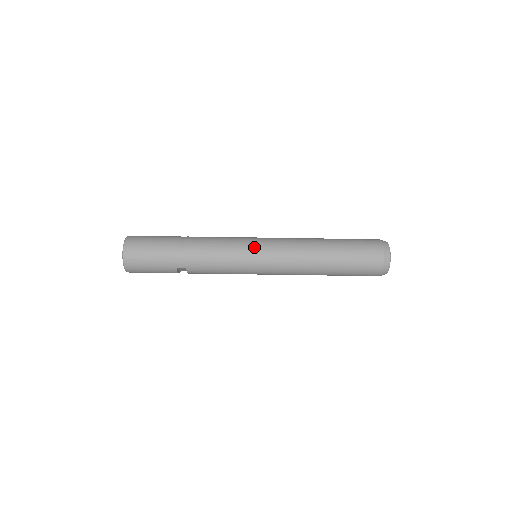
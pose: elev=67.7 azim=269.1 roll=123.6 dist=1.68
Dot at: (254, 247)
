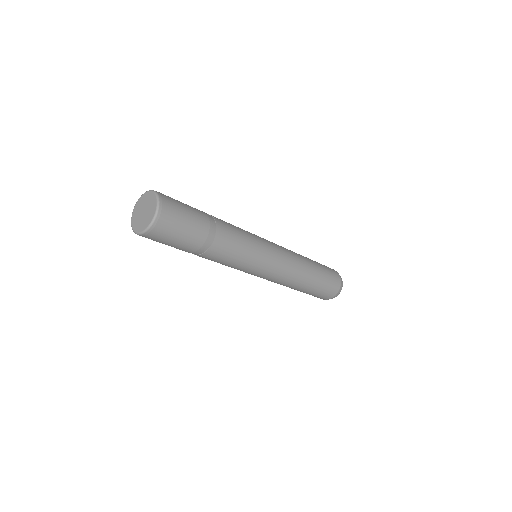
Dot at: (260, 271)
